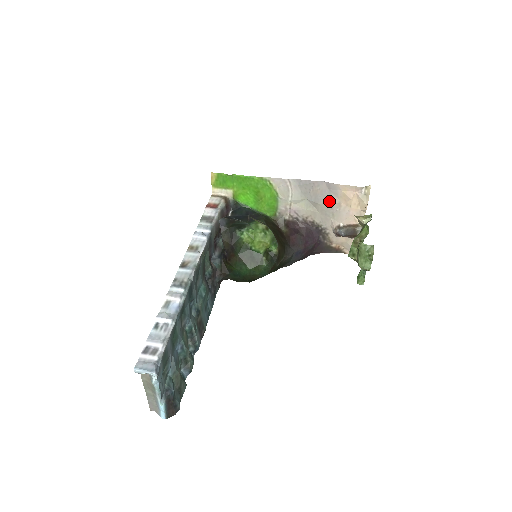
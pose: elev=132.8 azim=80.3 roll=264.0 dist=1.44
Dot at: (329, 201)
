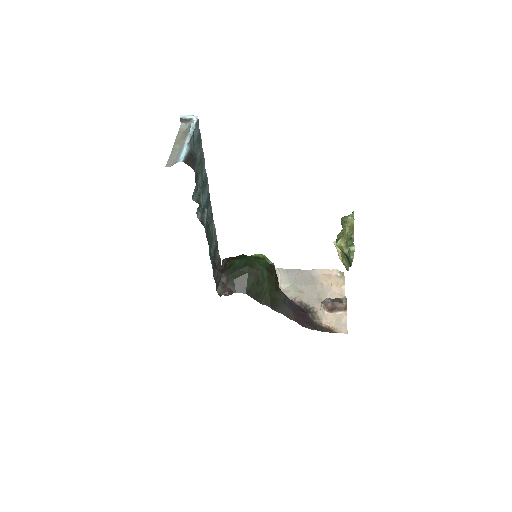
Dot at: (313, 283)
